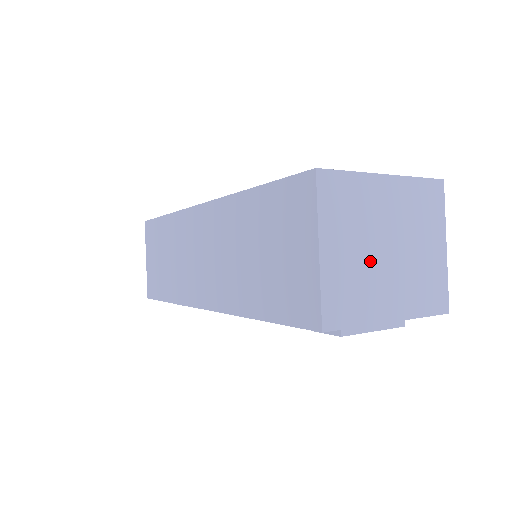
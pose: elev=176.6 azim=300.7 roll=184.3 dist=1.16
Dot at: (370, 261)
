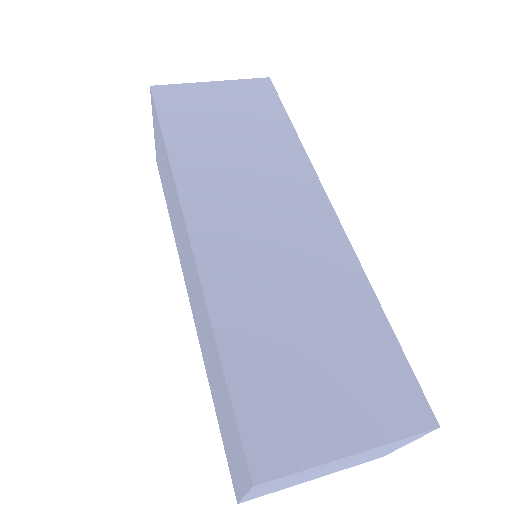
Dot at: (303, 479)
